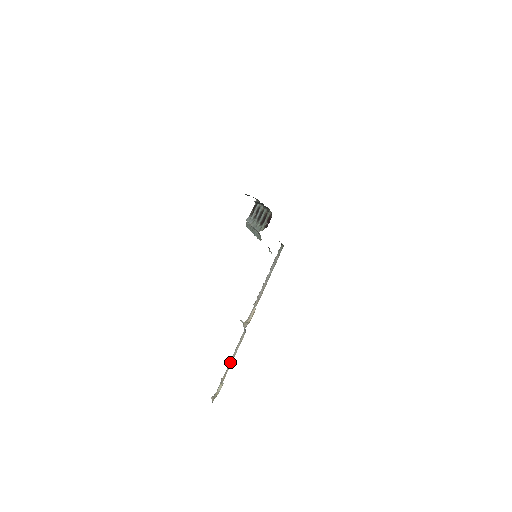
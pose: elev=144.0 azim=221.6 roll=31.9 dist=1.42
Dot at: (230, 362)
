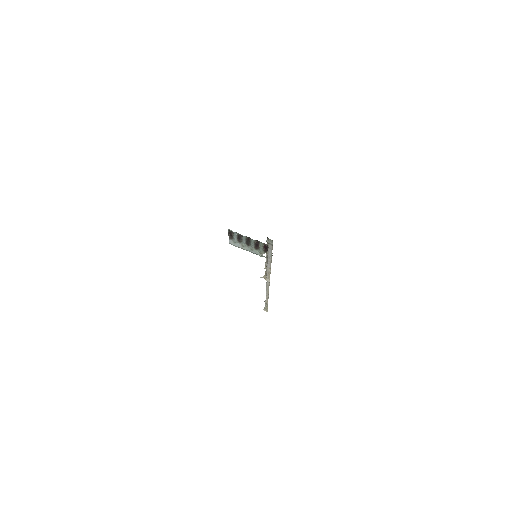
Dot at: (267, 295)
